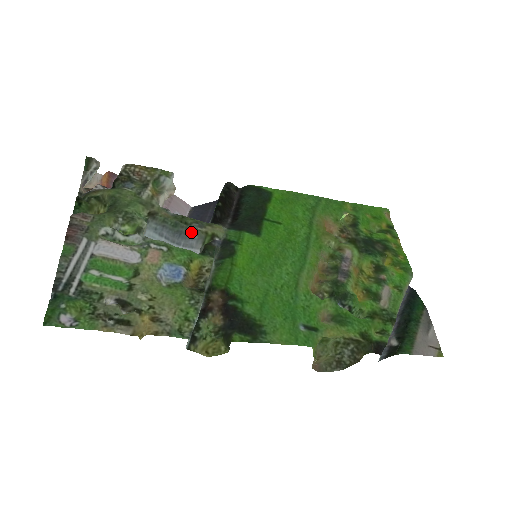
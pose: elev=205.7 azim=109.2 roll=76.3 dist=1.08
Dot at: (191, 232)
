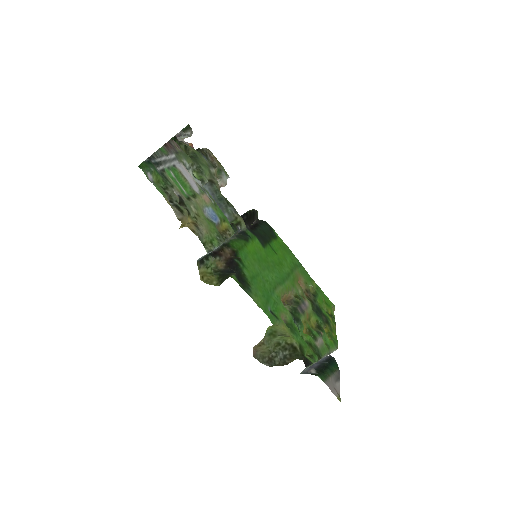
Dot at: (227, 211)
